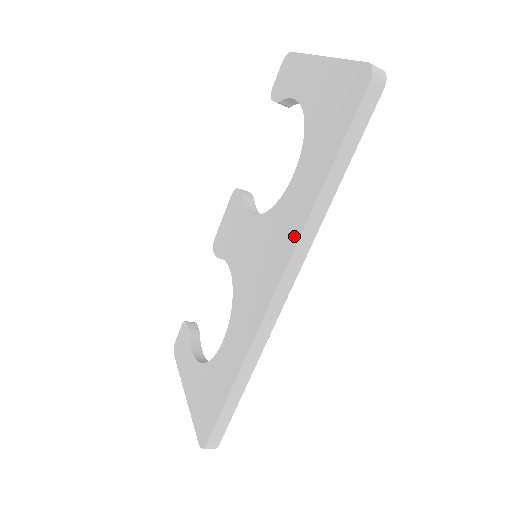
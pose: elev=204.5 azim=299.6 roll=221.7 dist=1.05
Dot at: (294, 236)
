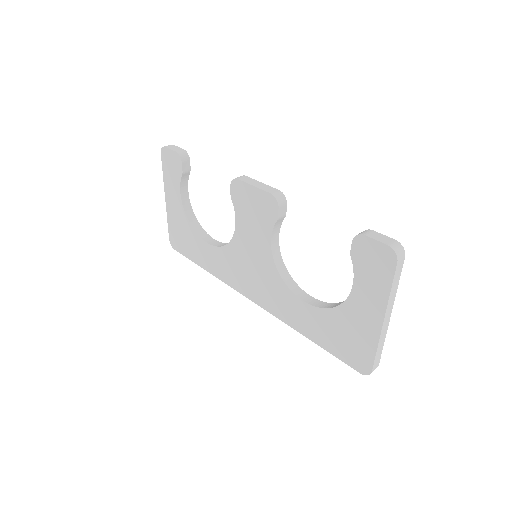
Dot at: (277, 313)
